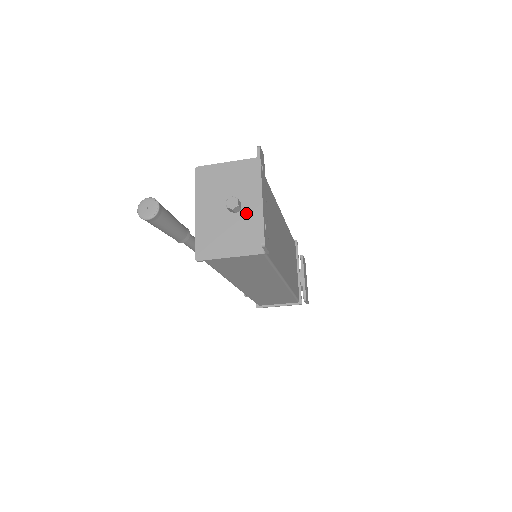
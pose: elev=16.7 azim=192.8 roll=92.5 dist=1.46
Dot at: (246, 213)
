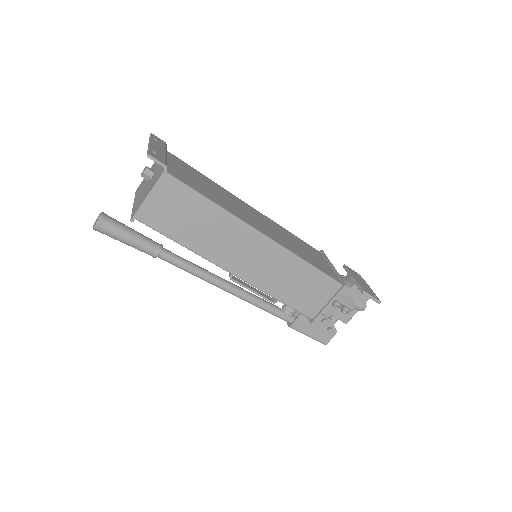
Dot at: (157, 171)
